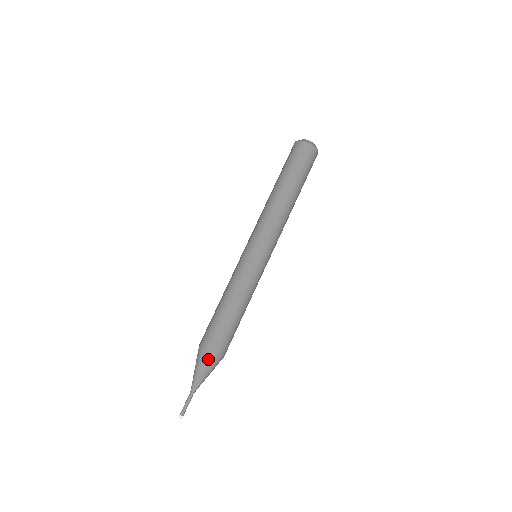
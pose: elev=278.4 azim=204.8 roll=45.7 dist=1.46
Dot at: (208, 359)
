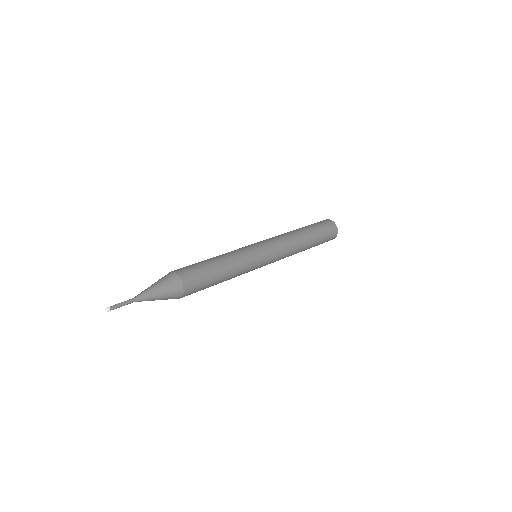
Dot at: occluded
